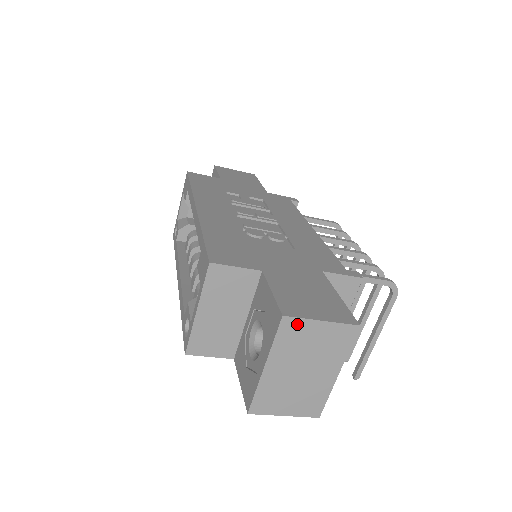
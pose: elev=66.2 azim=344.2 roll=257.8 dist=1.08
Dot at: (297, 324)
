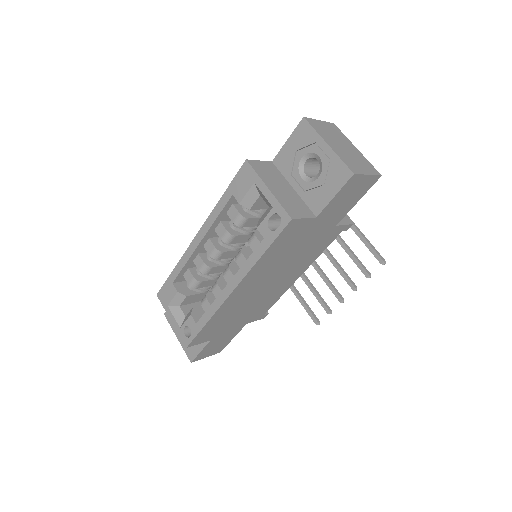
Dot at: (313, 121)
